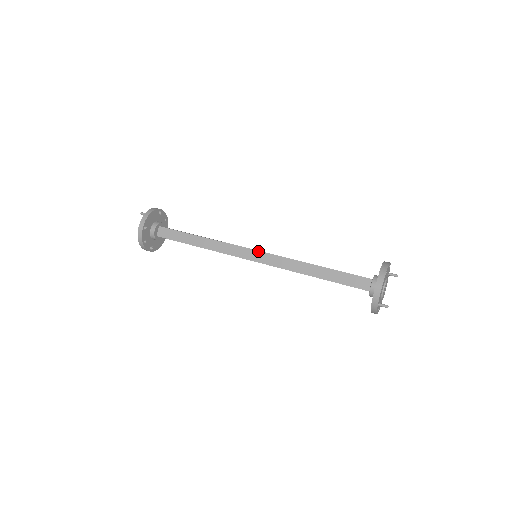
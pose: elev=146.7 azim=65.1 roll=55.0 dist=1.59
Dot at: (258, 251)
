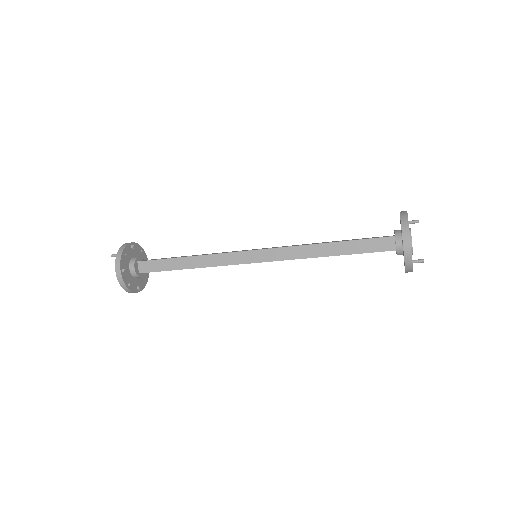
Dot at: (256, 250)
